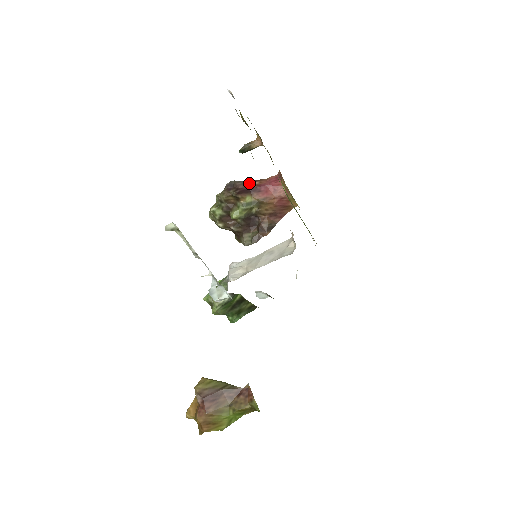
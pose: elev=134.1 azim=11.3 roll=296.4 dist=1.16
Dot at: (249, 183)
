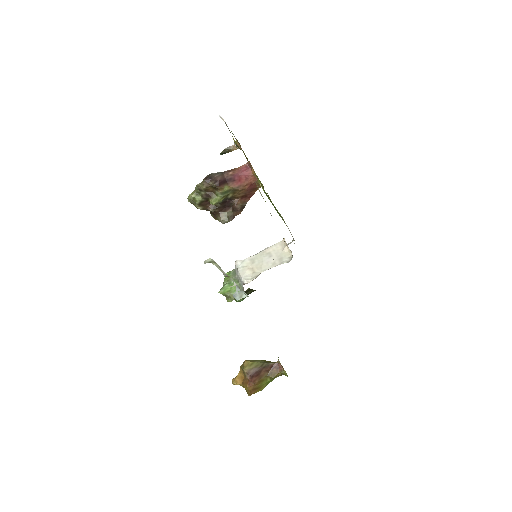
Dot at: (224, 174)
